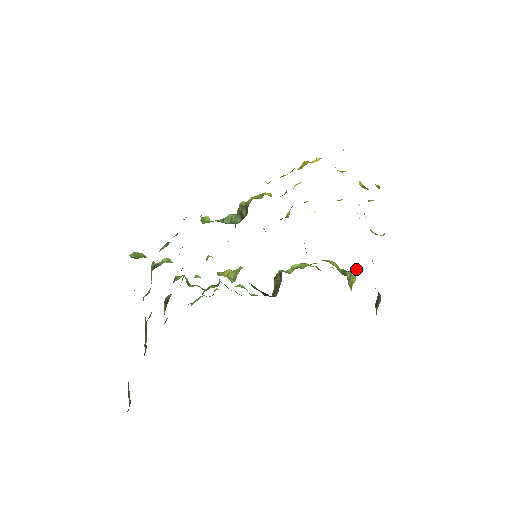
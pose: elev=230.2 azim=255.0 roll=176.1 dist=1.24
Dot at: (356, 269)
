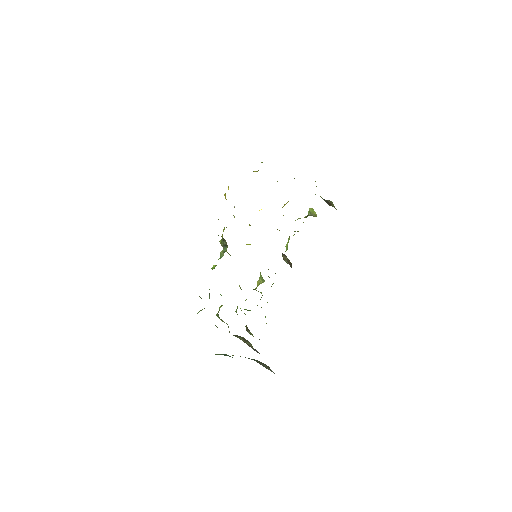
Dot at: (310, 208)
